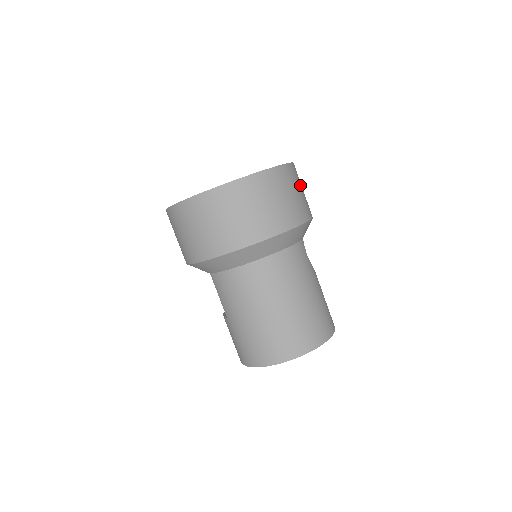
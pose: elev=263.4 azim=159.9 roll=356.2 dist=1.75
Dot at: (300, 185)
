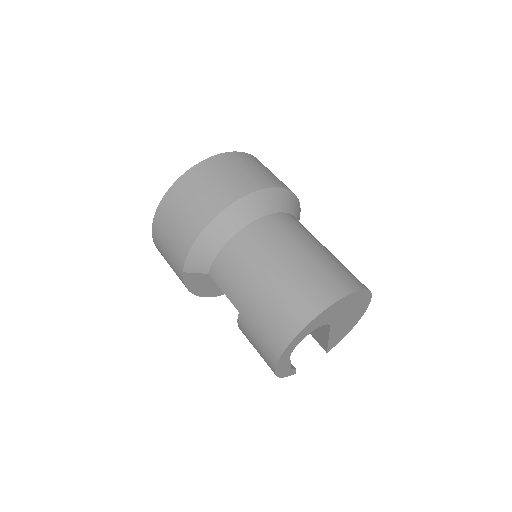
Dot at: occluded
